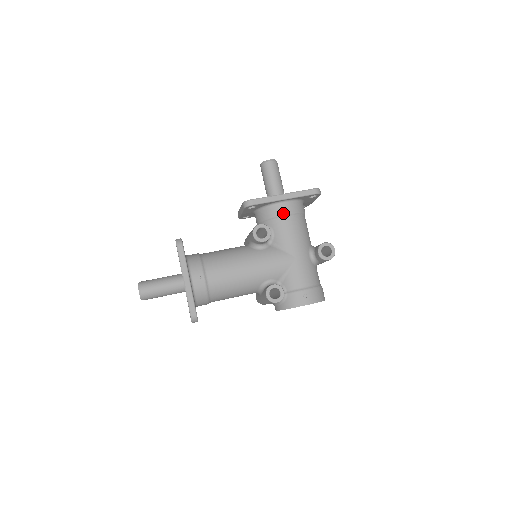
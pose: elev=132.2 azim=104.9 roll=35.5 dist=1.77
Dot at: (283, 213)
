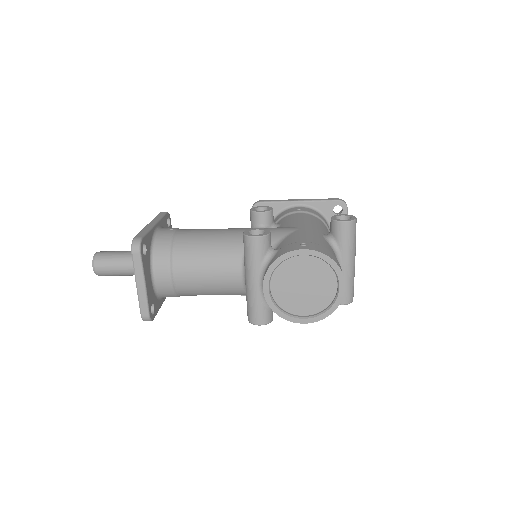
Dot at: (295, 210)
